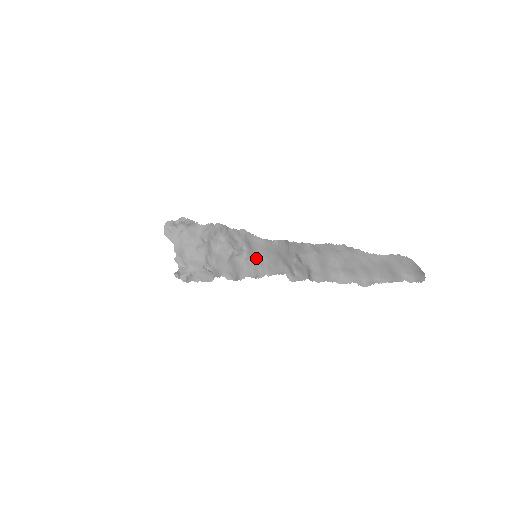
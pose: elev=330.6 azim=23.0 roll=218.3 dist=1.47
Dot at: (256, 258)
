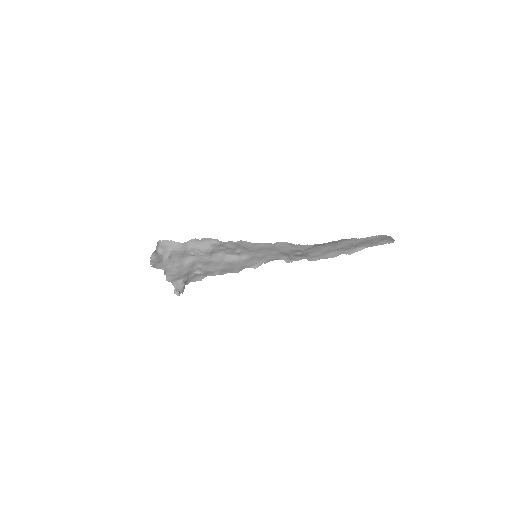
Dot at: (254, 256)
